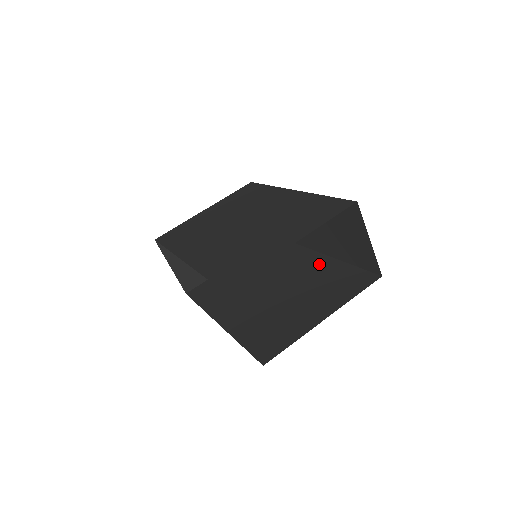
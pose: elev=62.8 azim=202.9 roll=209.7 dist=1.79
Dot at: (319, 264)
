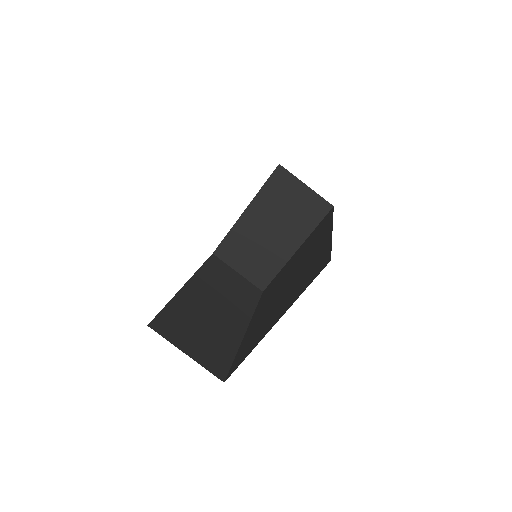
Dot at: (321, 246)
